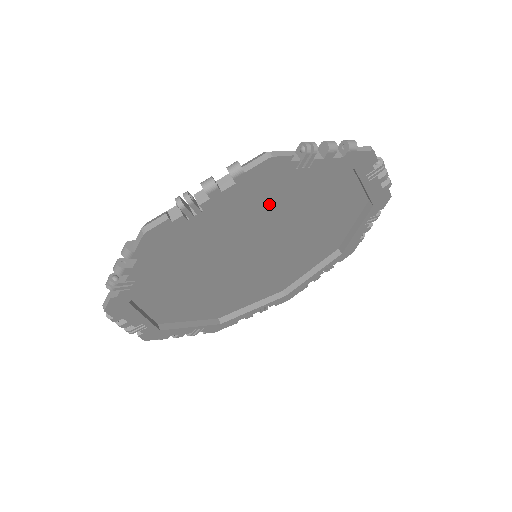
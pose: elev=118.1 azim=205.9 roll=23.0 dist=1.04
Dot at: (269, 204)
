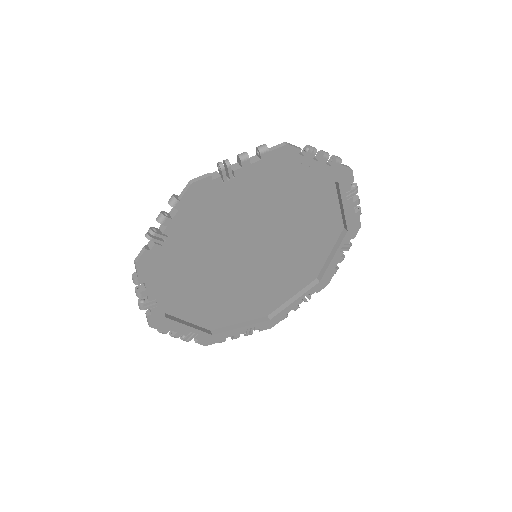
Dot at: (308, 211)
